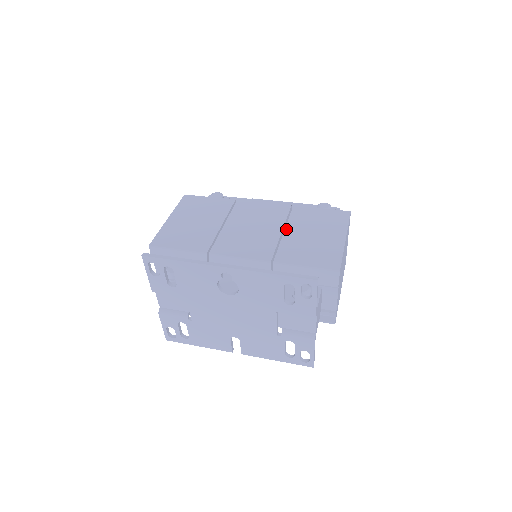
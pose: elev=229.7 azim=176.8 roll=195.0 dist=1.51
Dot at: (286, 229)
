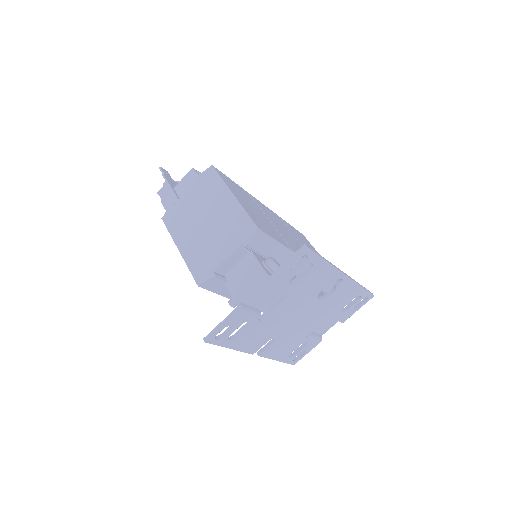
Dot at: (299, 240)
